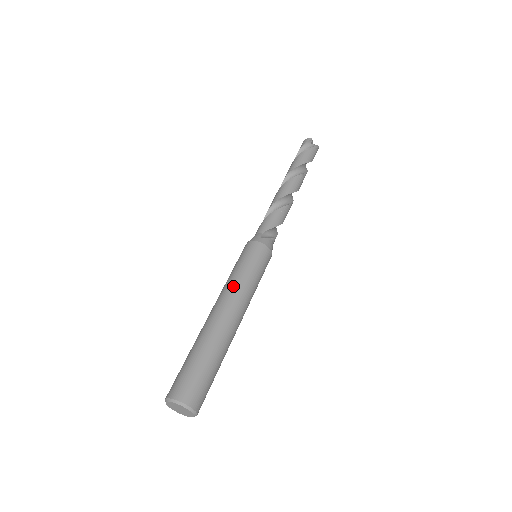
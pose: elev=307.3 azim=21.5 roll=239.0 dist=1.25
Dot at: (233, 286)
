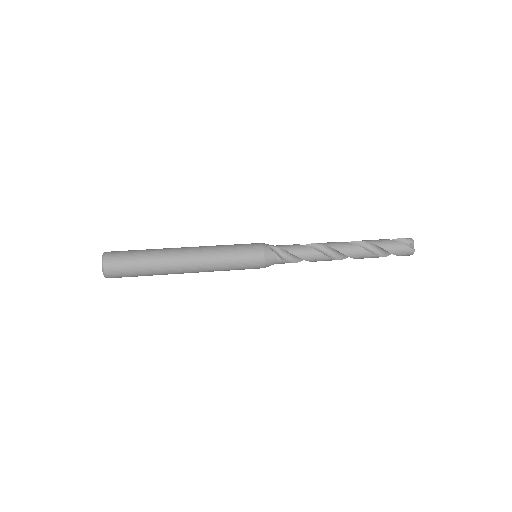
Dot at: (211, 247)
